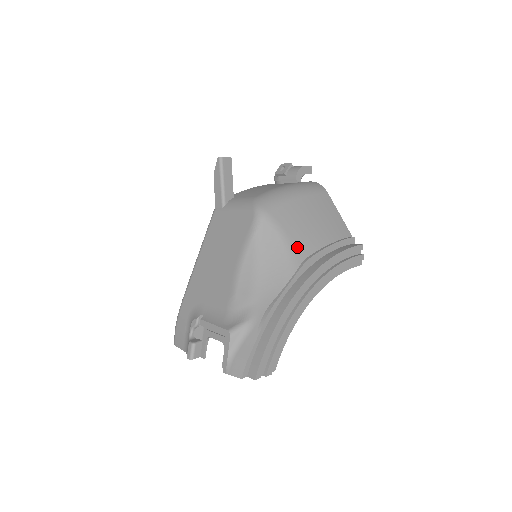
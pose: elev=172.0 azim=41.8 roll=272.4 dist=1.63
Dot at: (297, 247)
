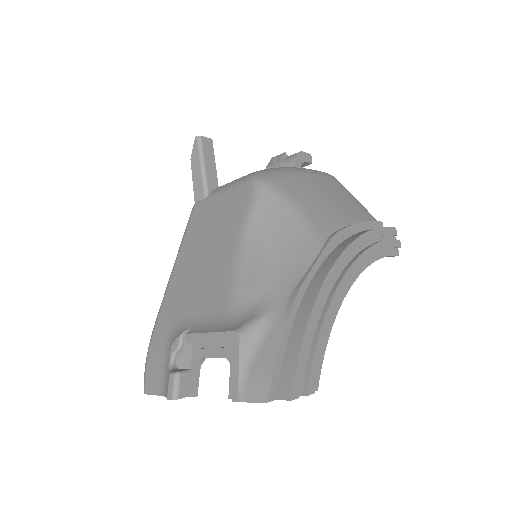
Dot at: (317, 221)
